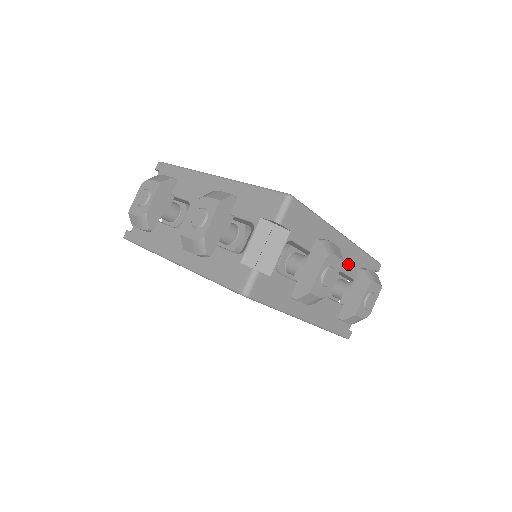
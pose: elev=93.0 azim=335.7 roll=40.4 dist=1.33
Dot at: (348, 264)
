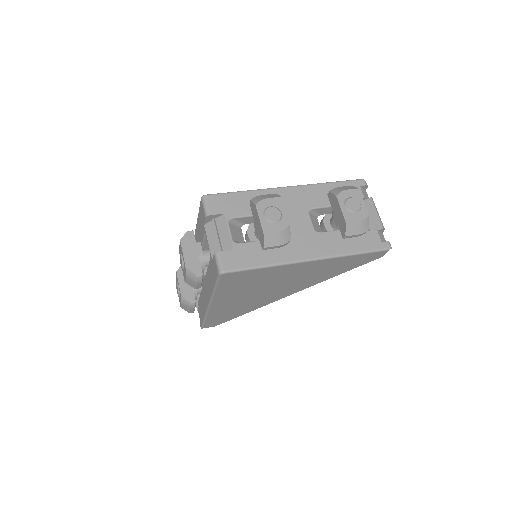
Dot at: (317, 200)
